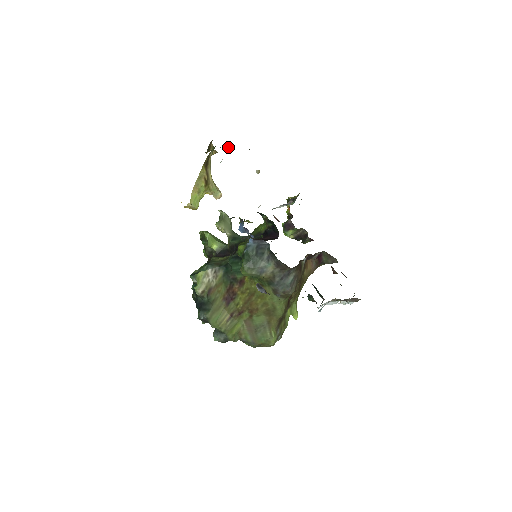
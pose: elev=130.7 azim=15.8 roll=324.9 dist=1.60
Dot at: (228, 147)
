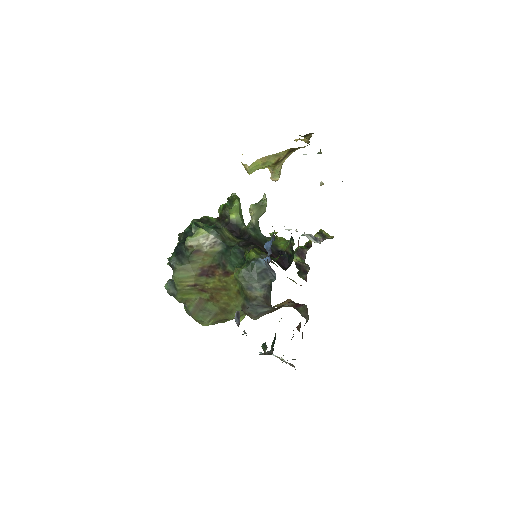
Dot at: (321, 152)
